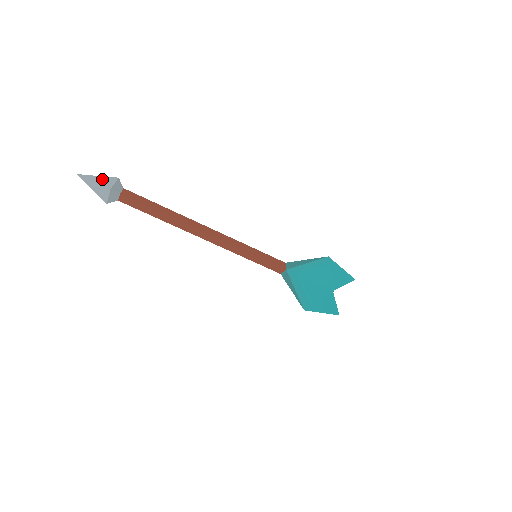
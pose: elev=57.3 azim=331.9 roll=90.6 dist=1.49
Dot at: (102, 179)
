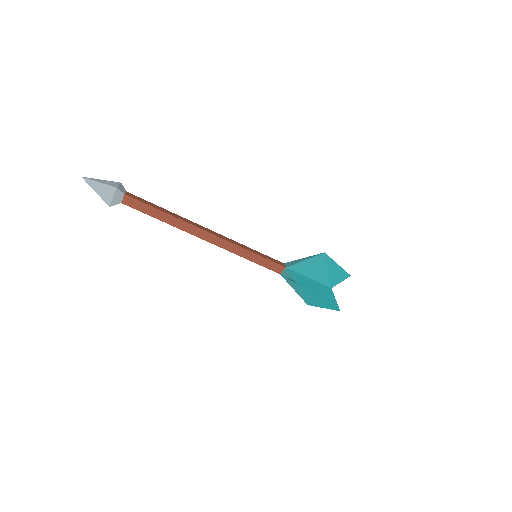
Dot at: (106, 181)
